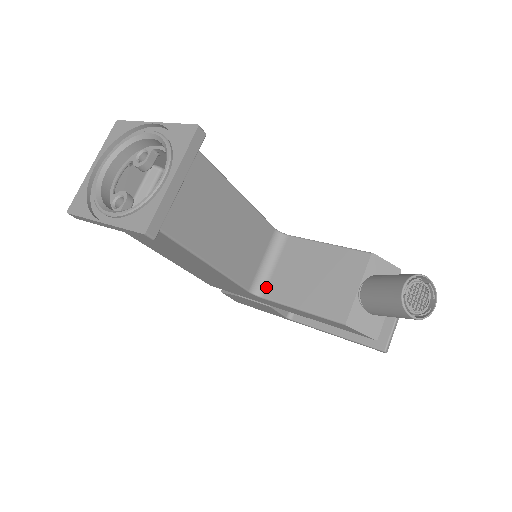
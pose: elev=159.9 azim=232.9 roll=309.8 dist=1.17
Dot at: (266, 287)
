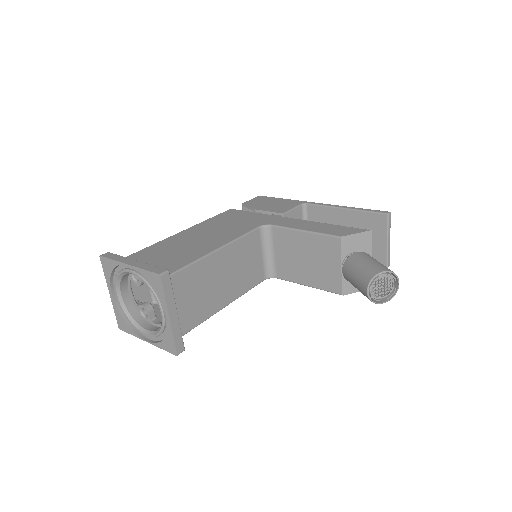
Dot at: (275, 271)
